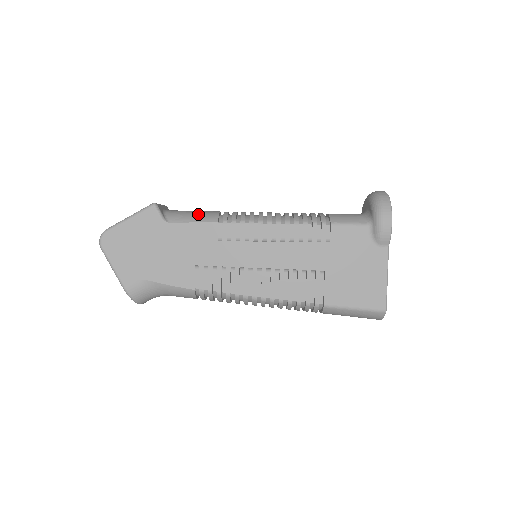
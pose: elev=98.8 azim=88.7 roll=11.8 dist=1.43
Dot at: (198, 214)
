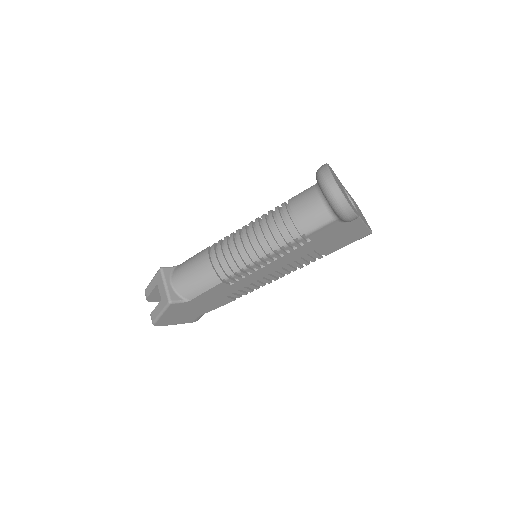
Dot at: (202, 282)
